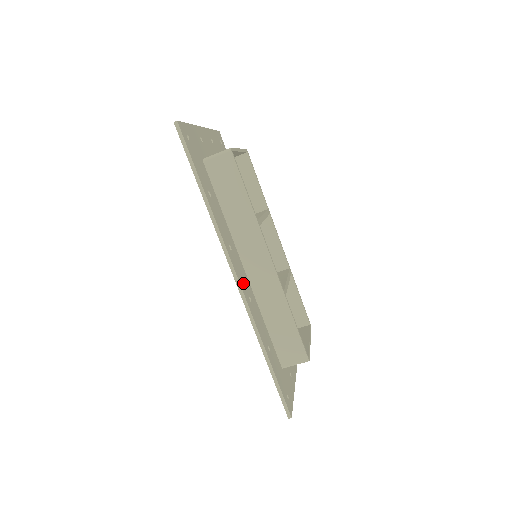
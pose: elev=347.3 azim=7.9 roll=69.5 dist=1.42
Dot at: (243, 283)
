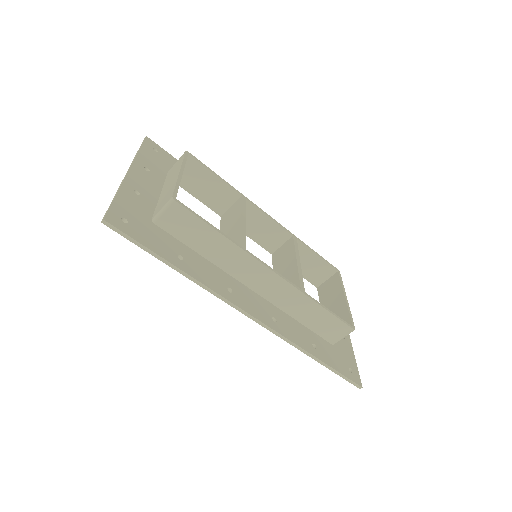
Dot at: (260, 312)
